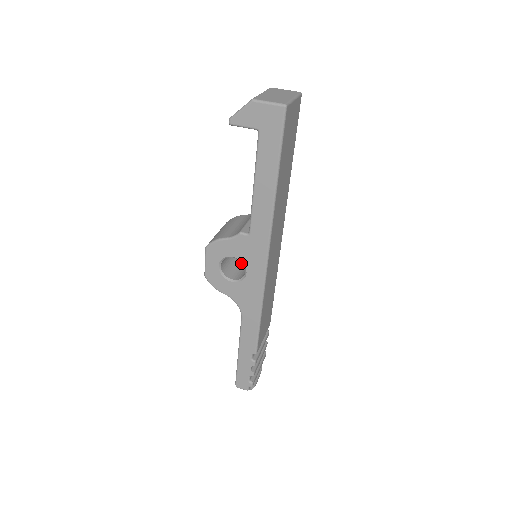
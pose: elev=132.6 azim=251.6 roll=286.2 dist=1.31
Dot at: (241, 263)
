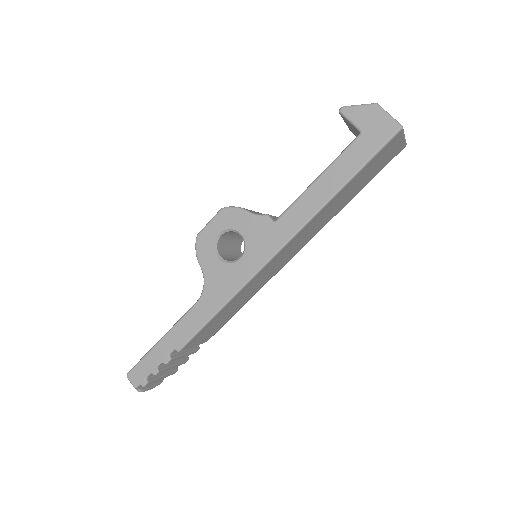
Dot at: (235, 255)
